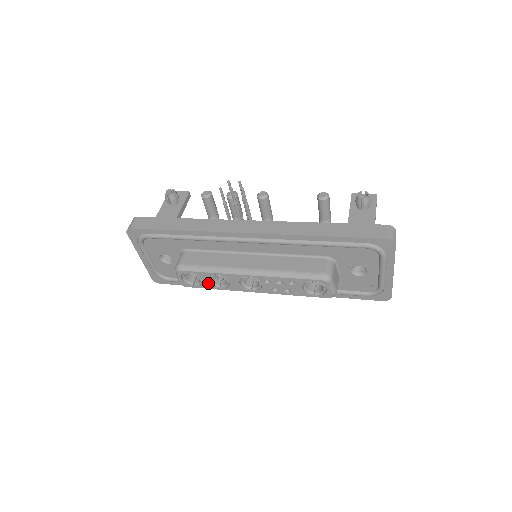
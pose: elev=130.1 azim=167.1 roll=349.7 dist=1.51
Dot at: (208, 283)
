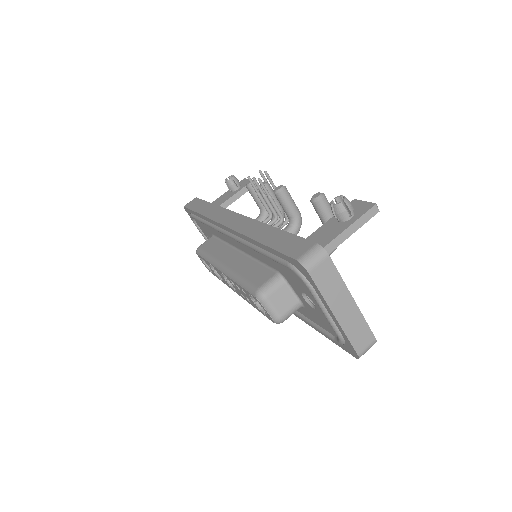
Dot at: (214, 272)
